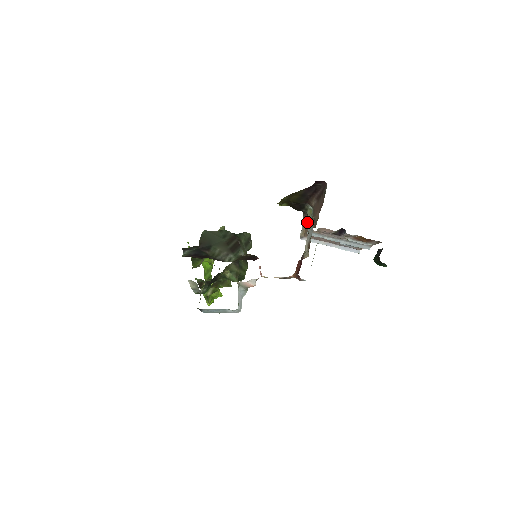
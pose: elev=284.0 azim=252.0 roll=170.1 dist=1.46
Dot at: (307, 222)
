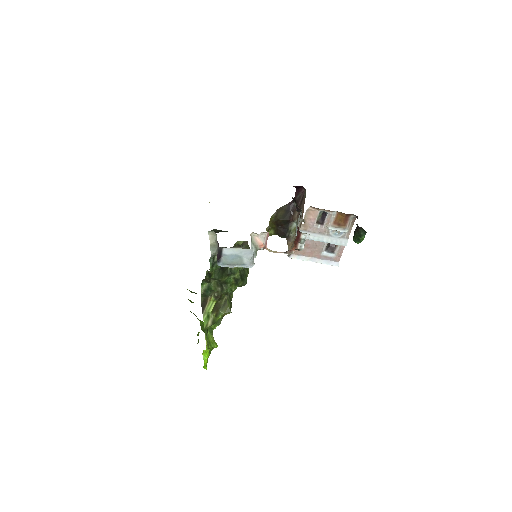
Dot at: (292, 243)
